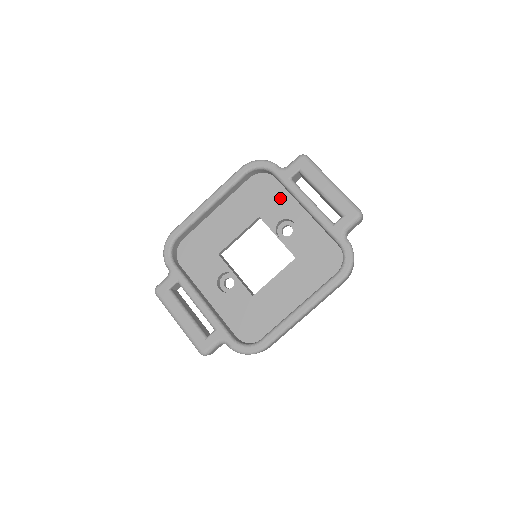
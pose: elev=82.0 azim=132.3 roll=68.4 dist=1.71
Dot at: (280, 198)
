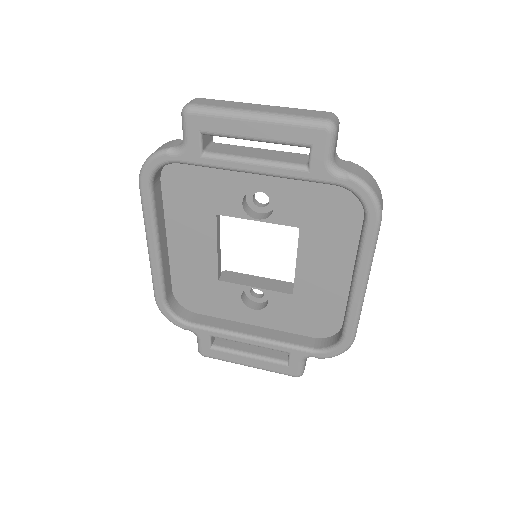
Dot at: (215, 176)
